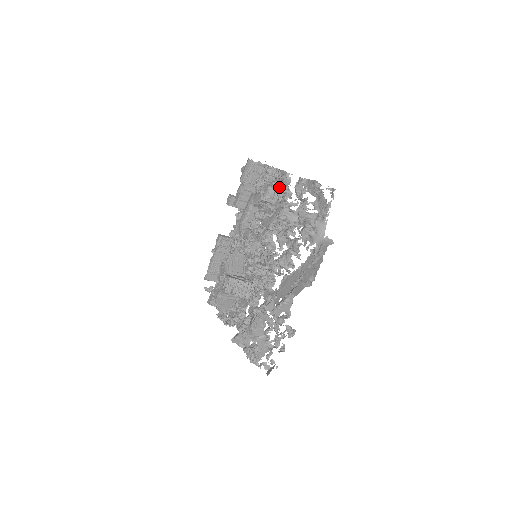
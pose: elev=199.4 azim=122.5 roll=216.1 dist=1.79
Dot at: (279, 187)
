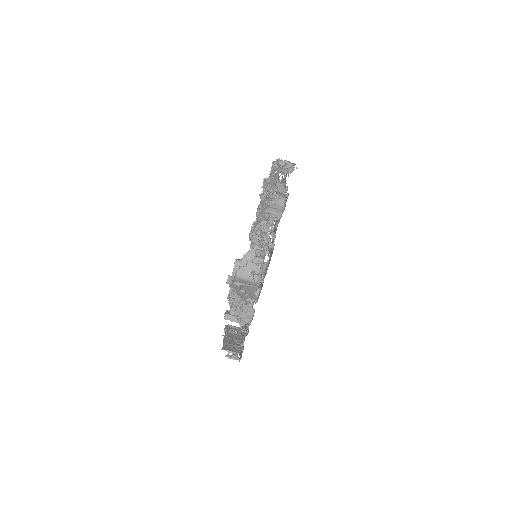
Dot at: occluded
